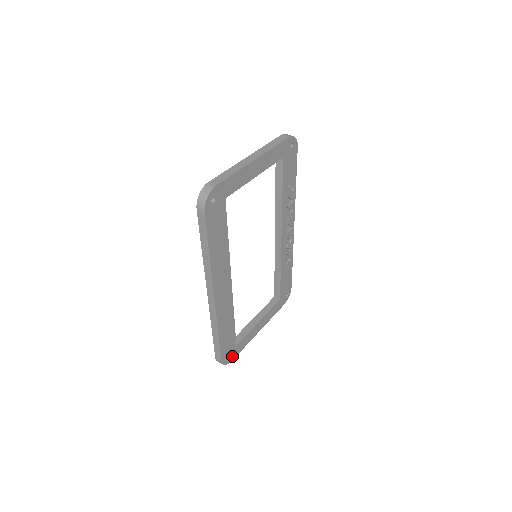
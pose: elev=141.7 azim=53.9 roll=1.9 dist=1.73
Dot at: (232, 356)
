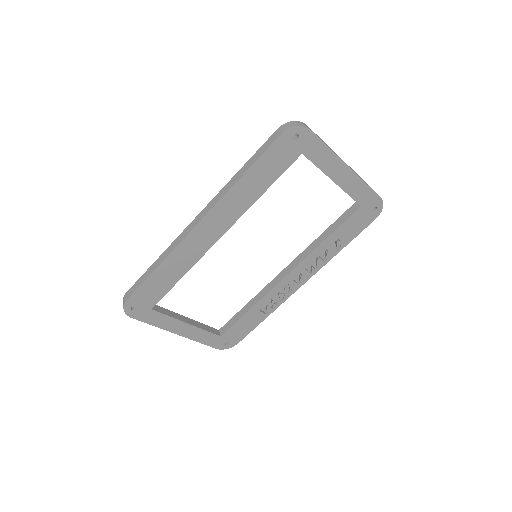
Dot at: (137, 313)
